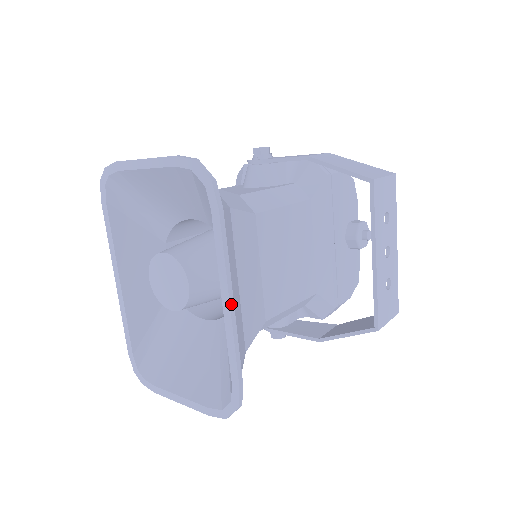
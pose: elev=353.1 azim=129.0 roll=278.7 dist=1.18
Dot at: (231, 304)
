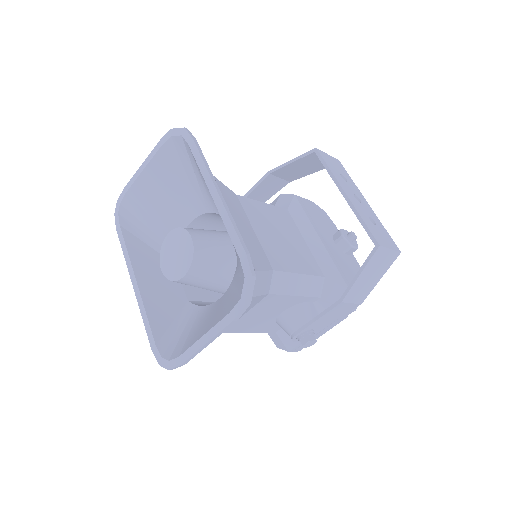
Dot at: (219, 193)
